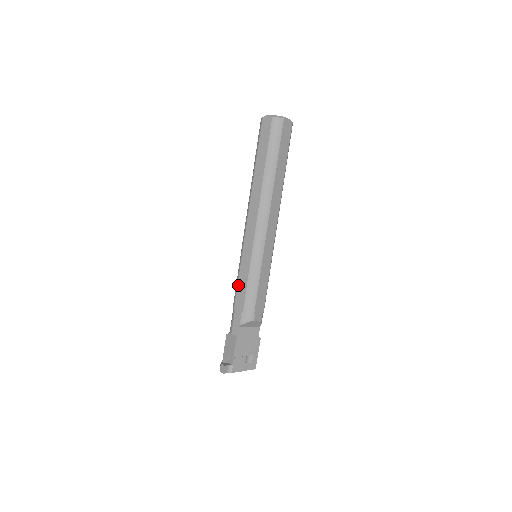
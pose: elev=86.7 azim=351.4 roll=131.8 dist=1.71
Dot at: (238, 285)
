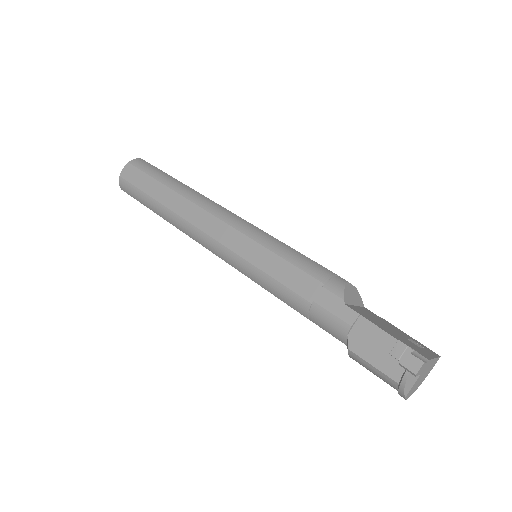
Dot at: (278, 279)
